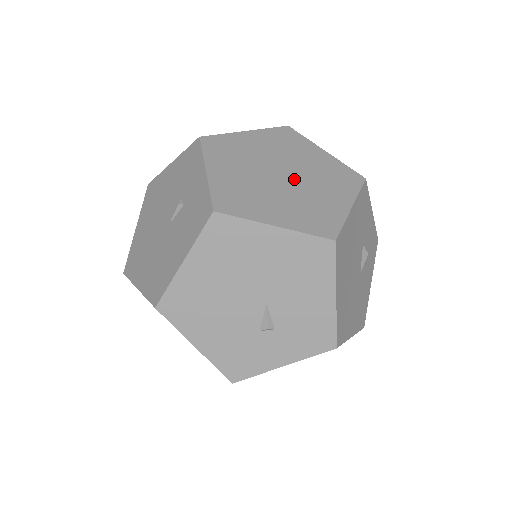
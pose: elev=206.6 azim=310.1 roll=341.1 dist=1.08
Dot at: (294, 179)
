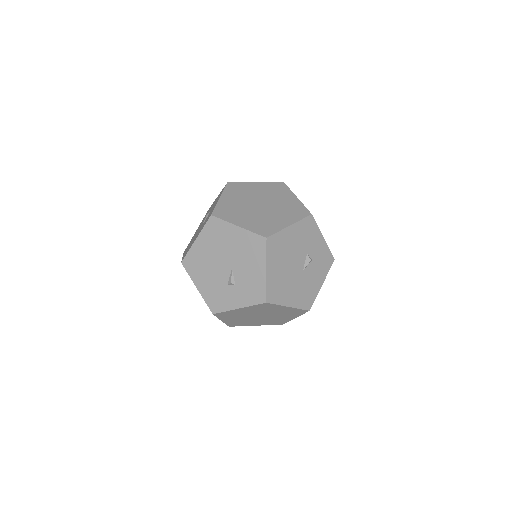
Dot at: (266, 208)
